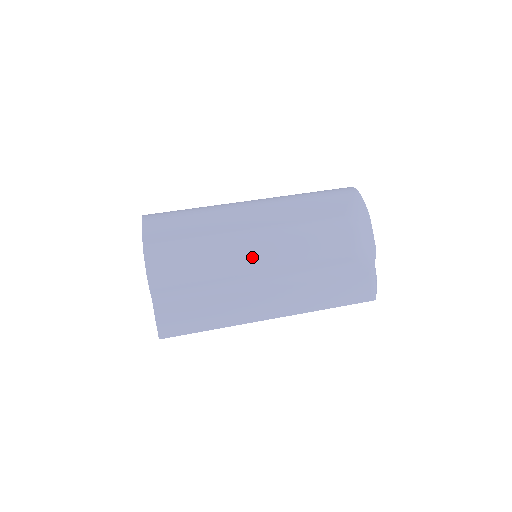
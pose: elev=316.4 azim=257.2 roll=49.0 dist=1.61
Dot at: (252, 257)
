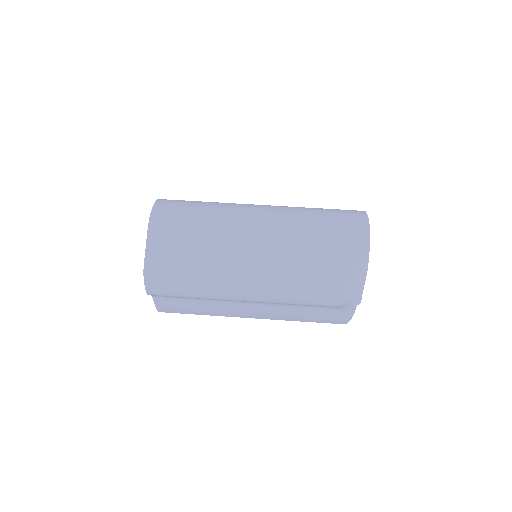
Dot at: (238, 295)
